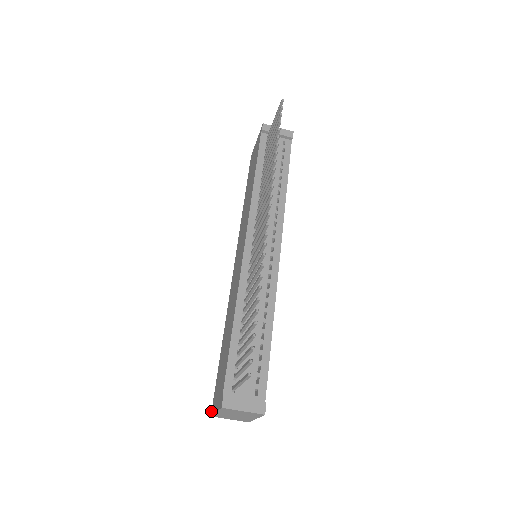
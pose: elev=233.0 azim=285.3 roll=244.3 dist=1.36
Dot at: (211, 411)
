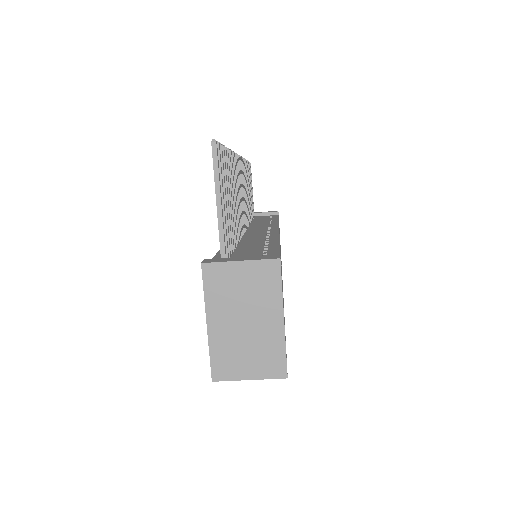
Dot at: (212, 377)
